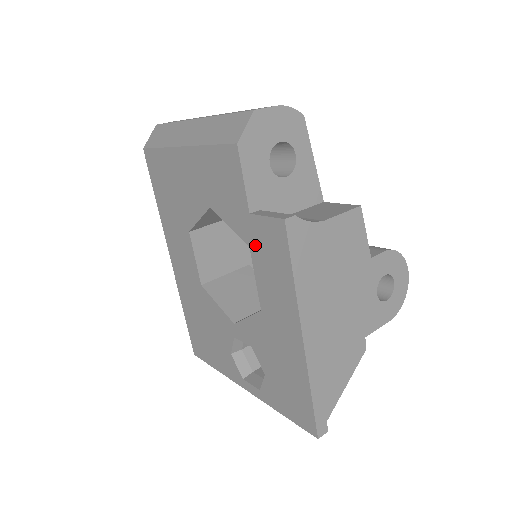
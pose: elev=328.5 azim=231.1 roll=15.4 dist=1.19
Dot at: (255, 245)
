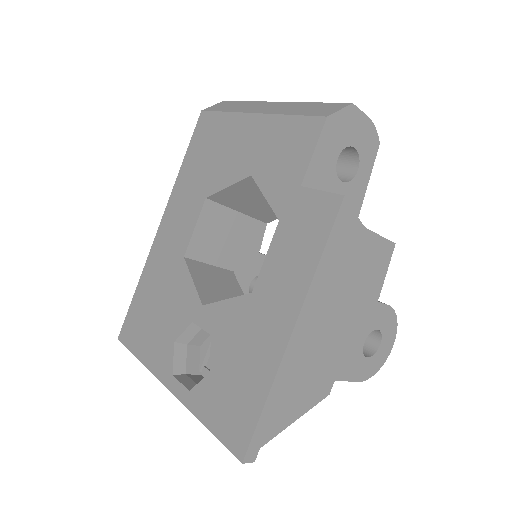
Dot at: (288, 219)
